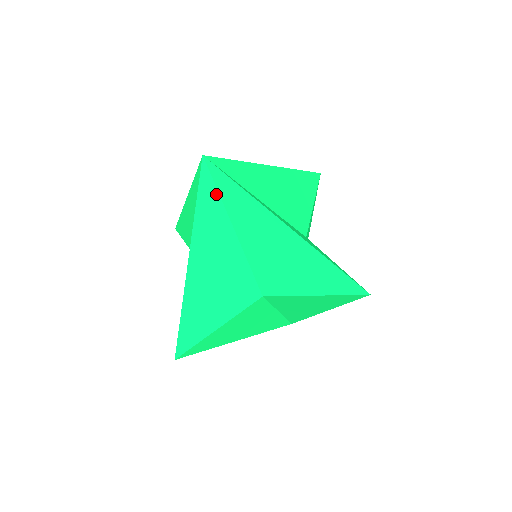
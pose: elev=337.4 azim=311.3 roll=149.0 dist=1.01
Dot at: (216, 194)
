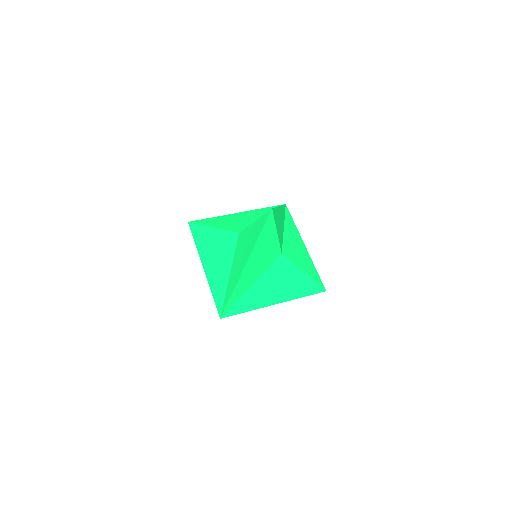
Dot at: occluded
